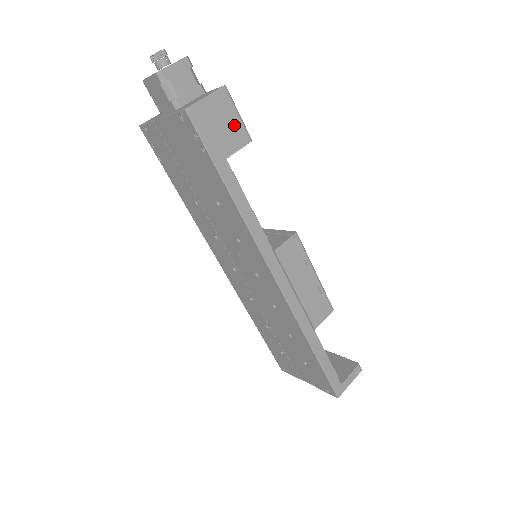
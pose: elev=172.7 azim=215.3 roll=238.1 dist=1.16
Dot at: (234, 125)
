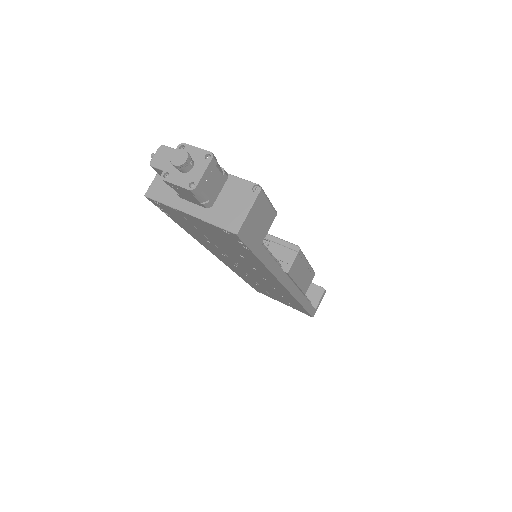
Dot at: (267, 213)
